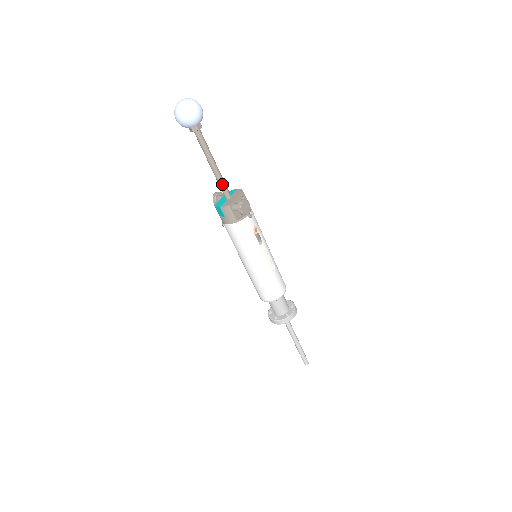
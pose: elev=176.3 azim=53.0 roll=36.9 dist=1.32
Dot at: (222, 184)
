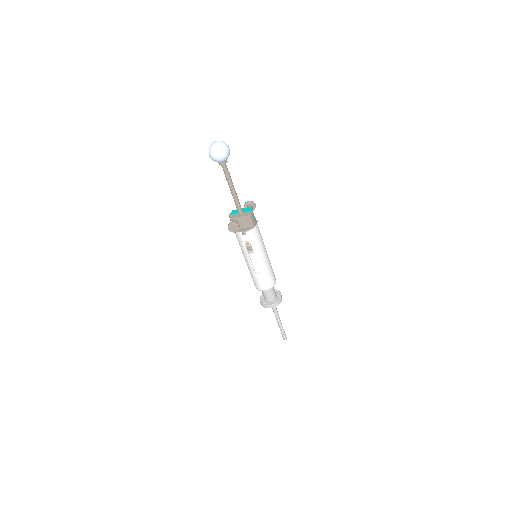
Dot at: (235, 203)
